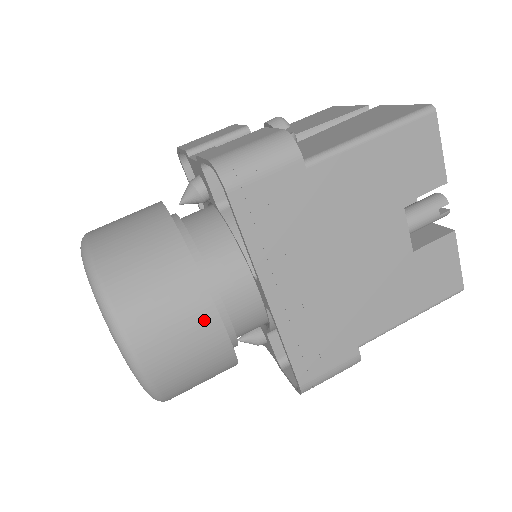
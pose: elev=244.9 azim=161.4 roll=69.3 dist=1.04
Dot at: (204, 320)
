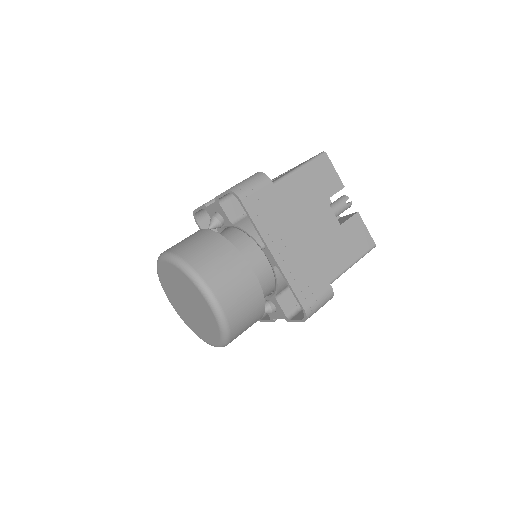
Dot at: (244, 271)
